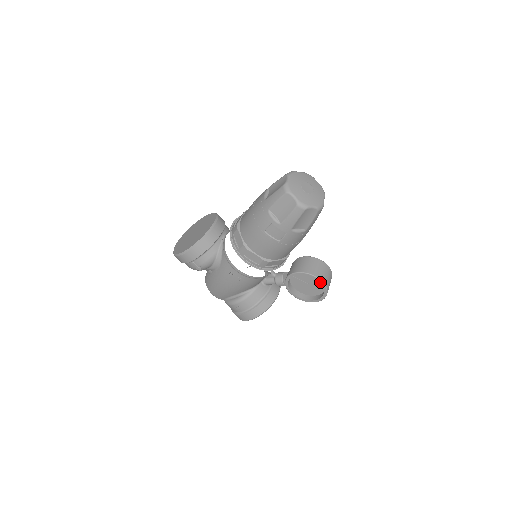
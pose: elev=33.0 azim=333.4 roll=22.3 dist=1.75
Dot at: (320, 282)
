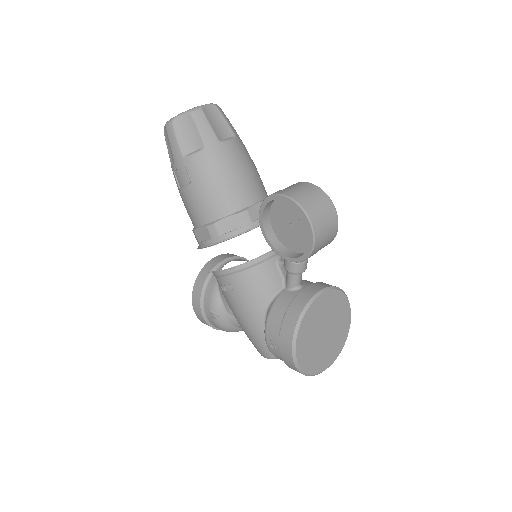
Dot at: (278, 198)
